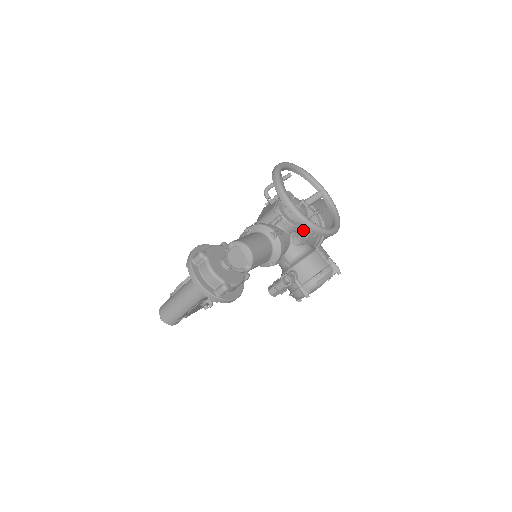
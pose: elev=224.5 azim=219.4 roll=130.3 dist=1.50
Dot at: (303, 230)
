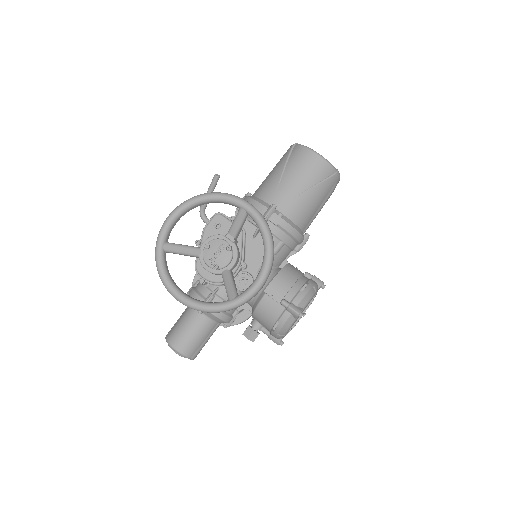
Dot at: (250, 261)
